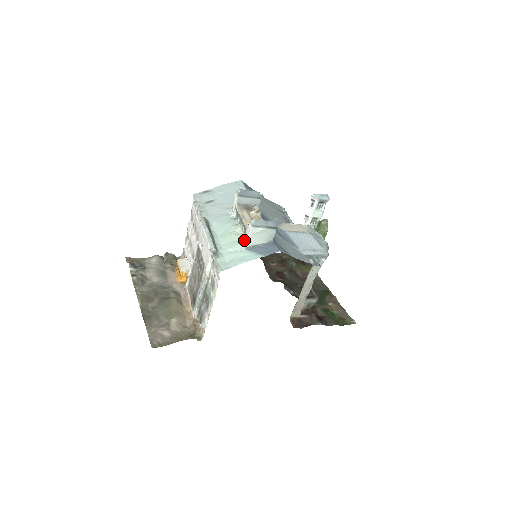
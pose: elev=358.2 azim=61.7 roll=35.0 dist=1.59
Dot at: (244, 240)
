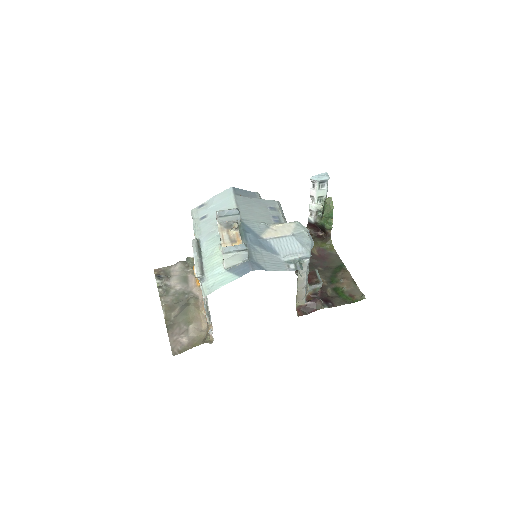
Dot at: occluded
